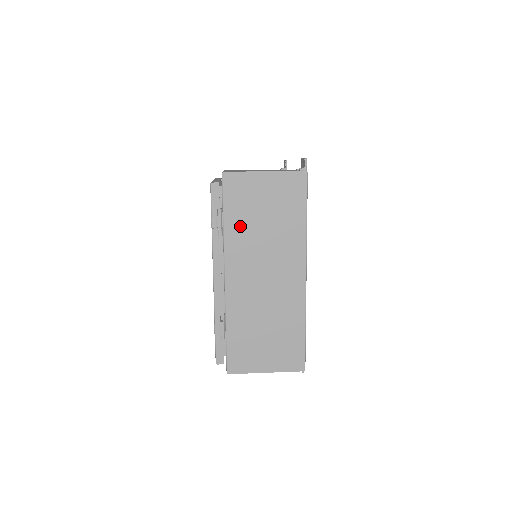
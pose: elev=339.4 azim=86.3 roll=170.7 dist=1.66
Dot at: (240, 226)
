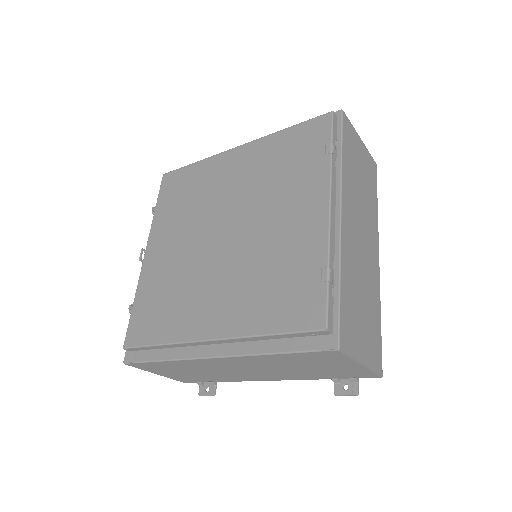
Dot at: (350, 169)
